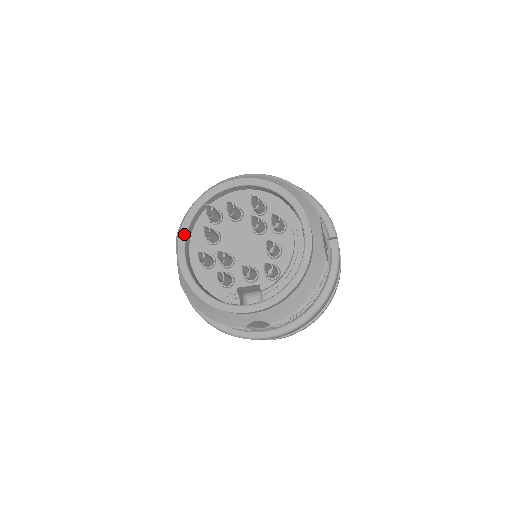
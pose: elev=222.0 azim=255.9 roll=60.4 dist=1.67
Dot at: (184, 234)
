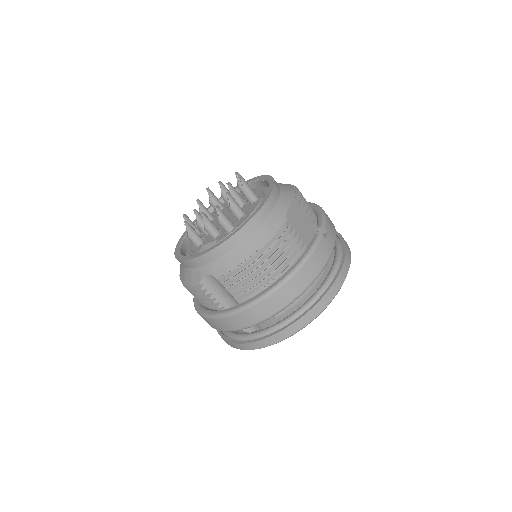
Dot at: (194, 222)
